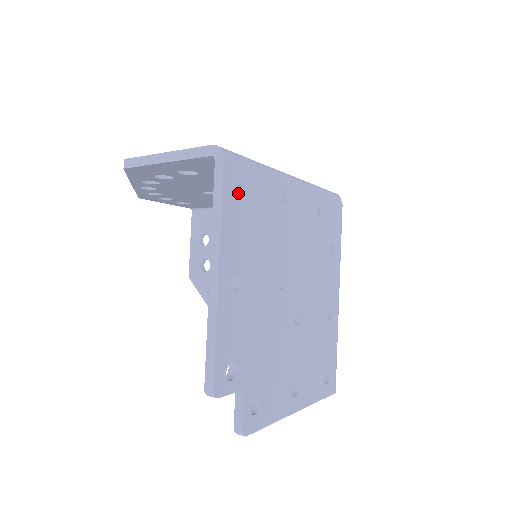
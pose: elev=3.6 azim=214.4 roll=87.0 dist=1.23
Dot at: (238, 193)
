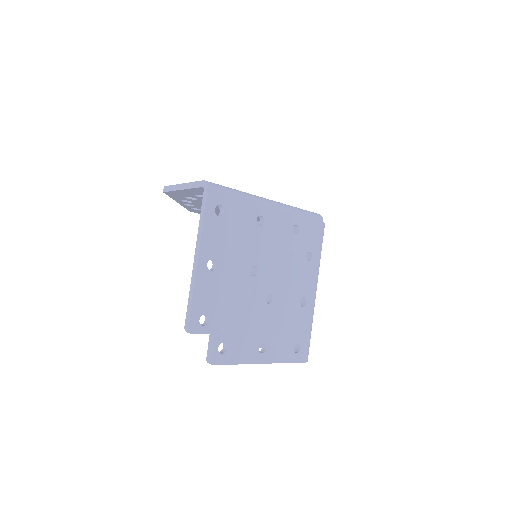
Dot at: (221, 210)
